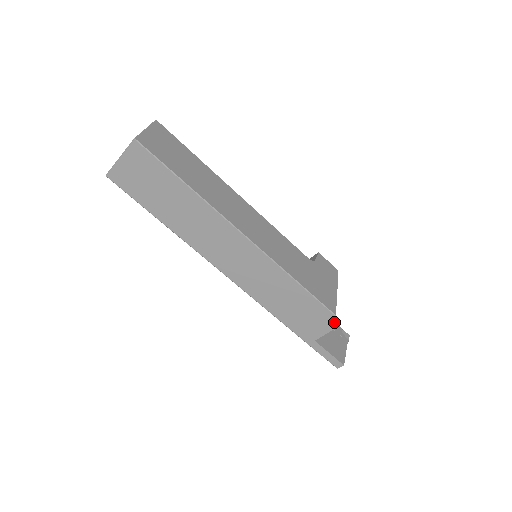
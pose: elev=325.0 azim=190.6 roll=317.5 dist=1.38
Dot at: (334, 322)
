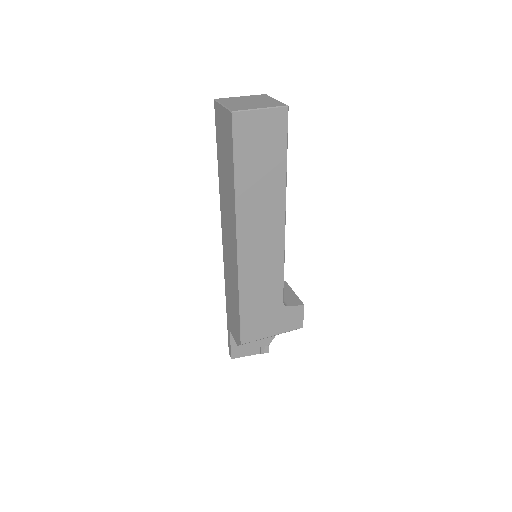
Dot at: (239, 344)
